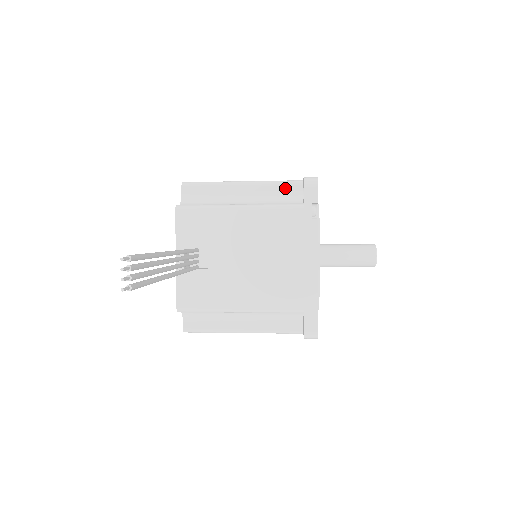
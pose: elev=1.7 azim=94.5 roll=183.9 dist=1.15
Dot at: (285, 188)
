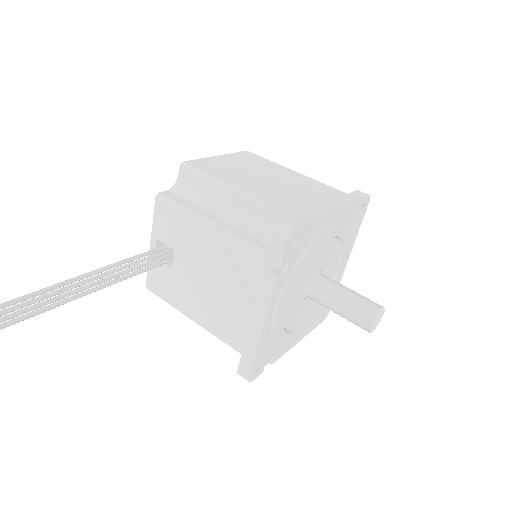
Dot at: (272, 217)
